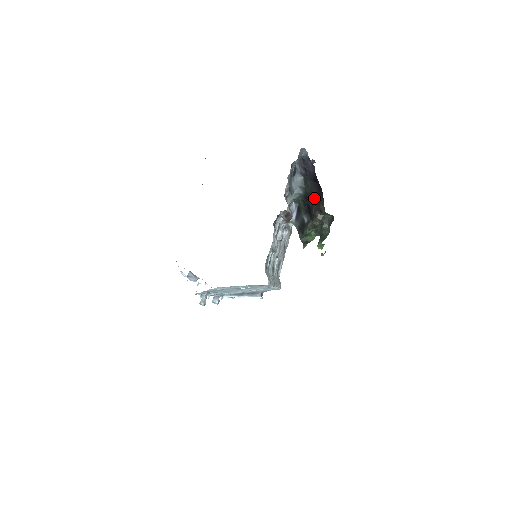
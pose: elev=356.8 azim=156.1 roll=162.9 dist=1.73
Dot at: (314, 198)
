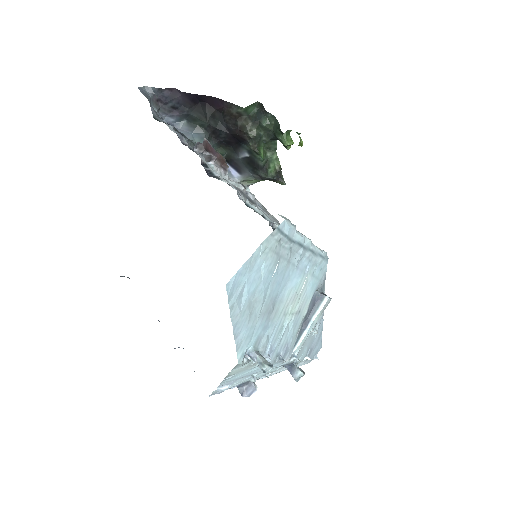
Dot at: (219, 120)
